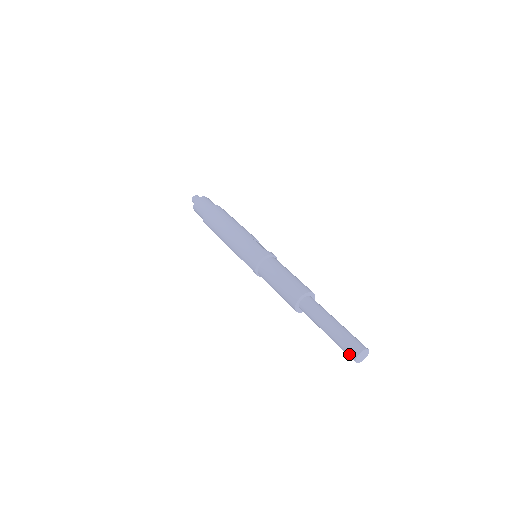
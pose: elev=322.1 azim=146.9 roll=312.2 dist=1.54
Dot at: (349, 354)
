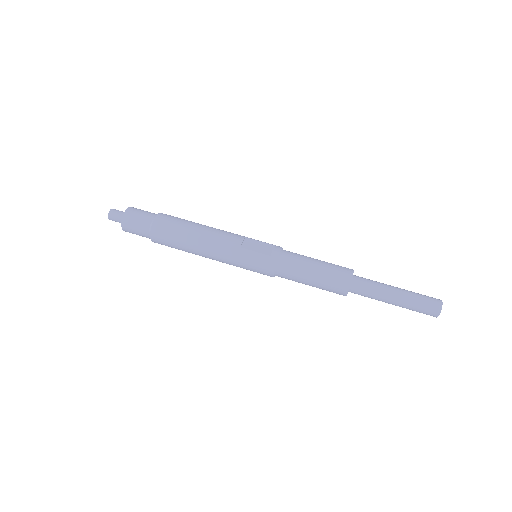
Dot at: occluded
